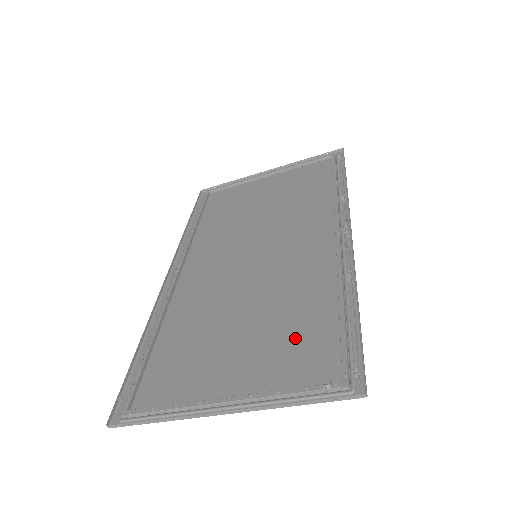
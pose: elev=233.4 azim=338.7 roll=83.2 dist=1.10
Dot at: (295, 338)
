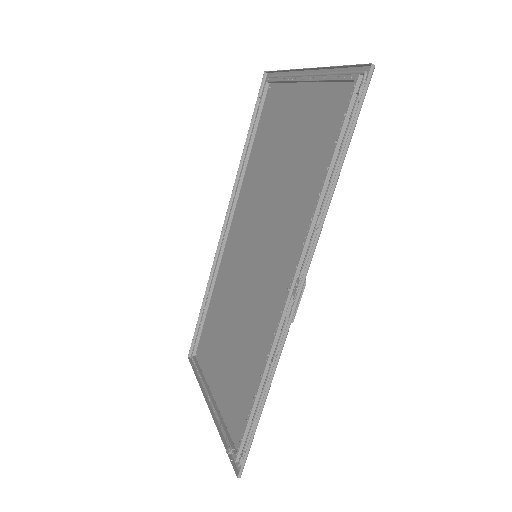
Dot at: (240, 387)
